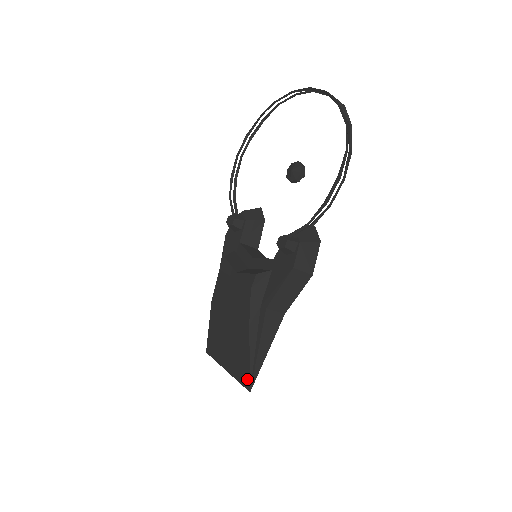
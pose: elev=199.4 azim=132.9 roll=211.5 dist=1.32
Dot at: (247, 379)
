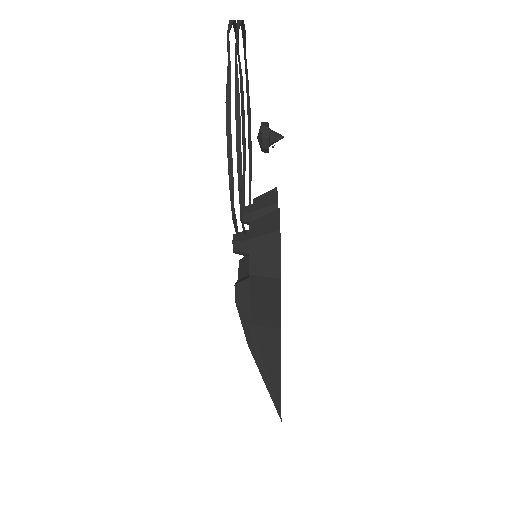
Dot at: (275, 405)
